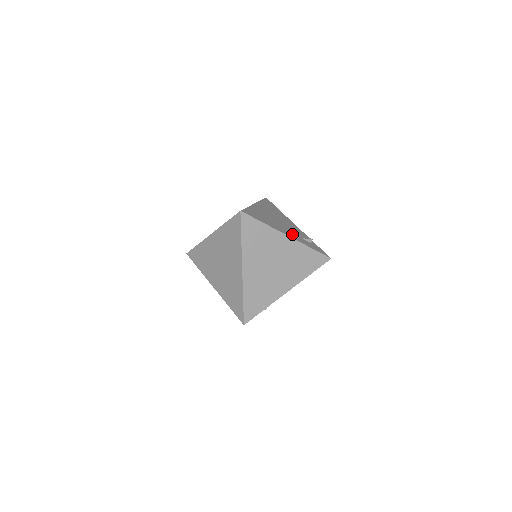
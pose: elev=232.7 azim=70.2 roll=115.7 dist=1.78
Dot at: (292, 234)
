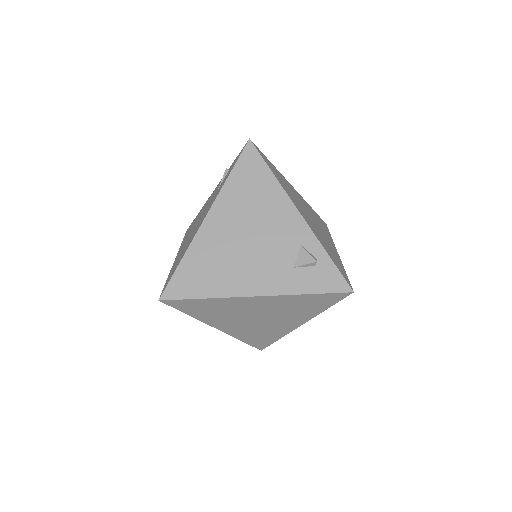
Dot at: (269, 276)
